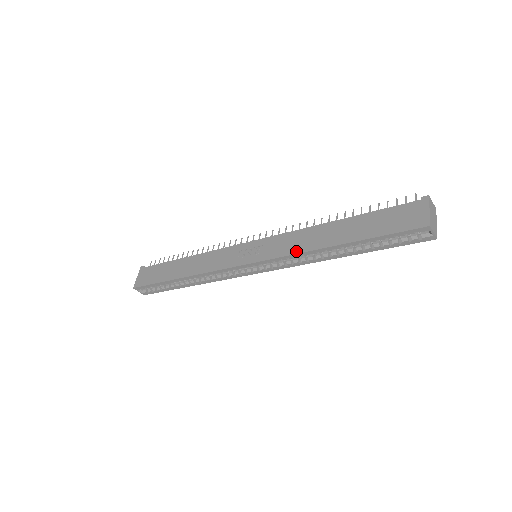
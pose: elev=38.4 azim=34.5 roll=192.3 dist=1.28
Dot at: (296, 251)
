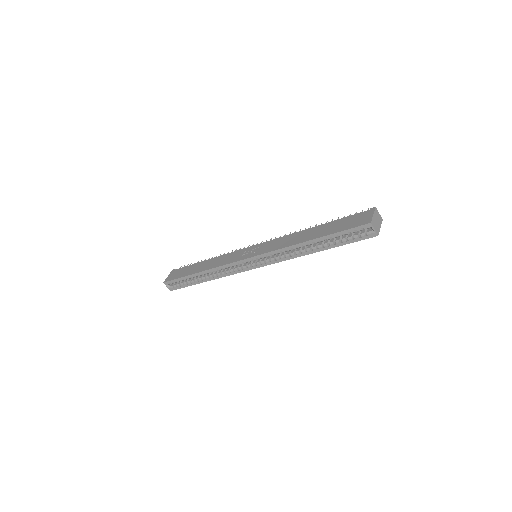
Dot at: (282, 247)
